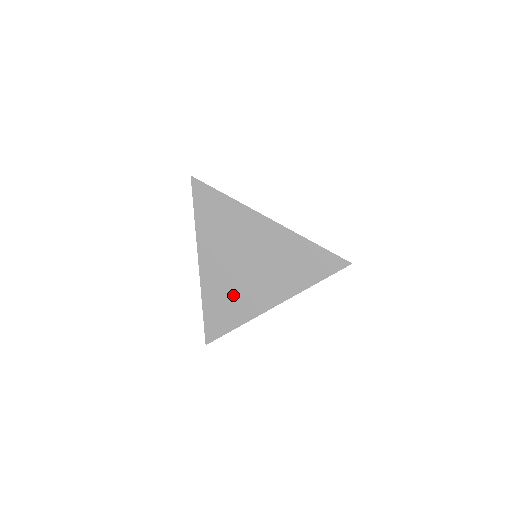
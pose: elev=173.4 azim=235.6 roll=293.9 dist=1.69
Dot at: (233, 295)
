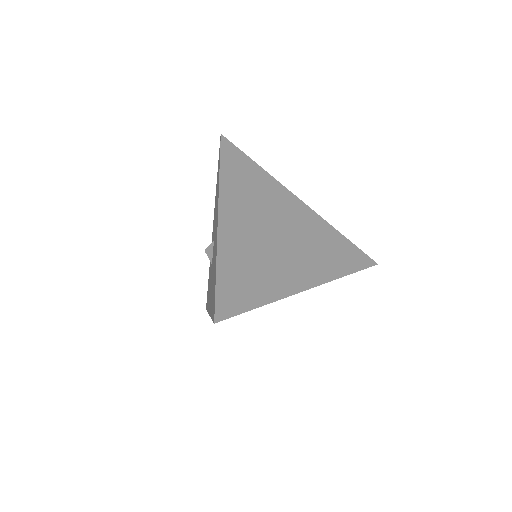
Dot at: (260, 262)
